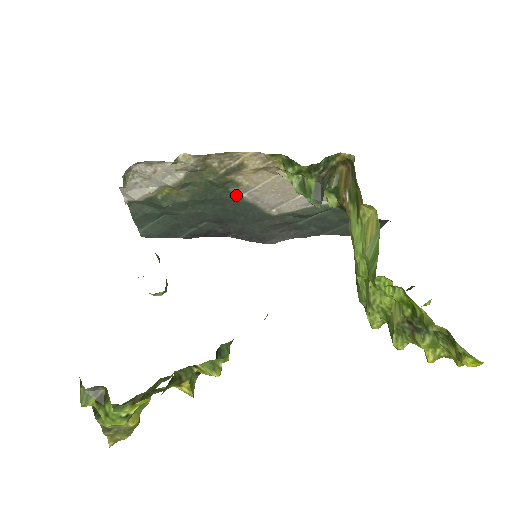
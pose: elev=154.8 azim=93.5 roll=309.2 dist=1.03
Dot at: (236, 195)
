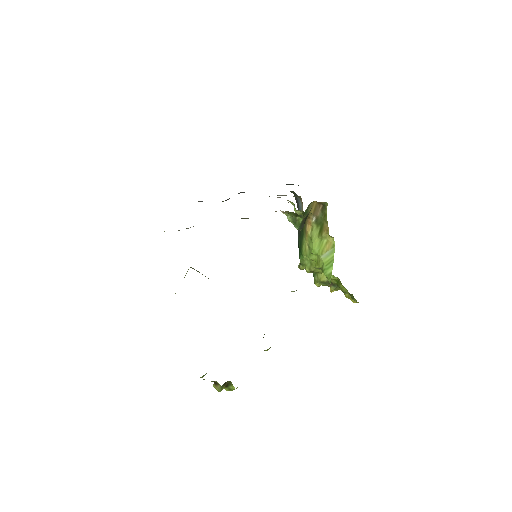
Dot at: occluded
